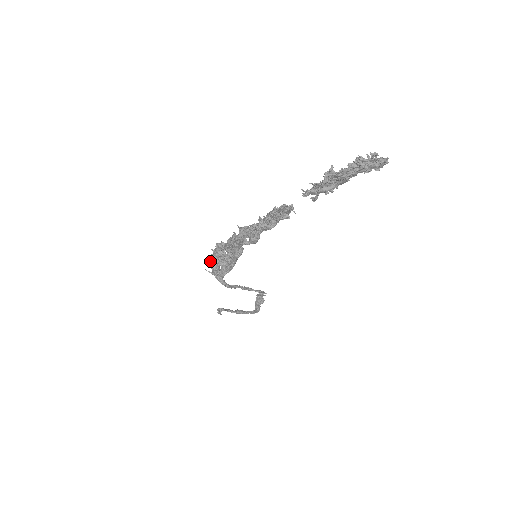
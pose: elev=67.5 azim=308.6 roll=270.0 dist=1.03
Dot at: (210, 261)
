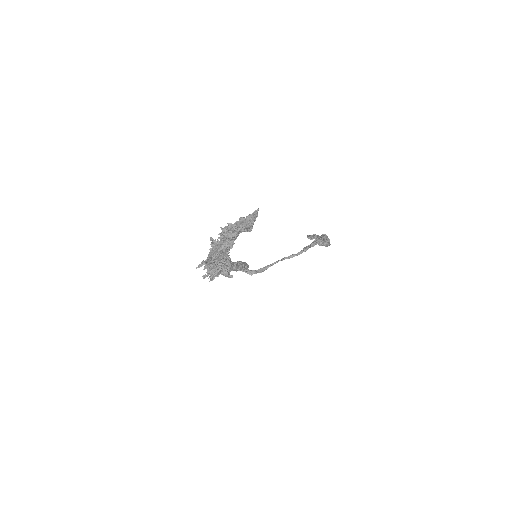
Dot at: occluded
